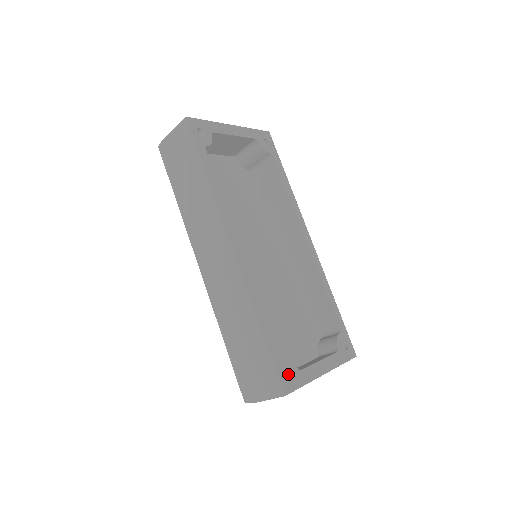
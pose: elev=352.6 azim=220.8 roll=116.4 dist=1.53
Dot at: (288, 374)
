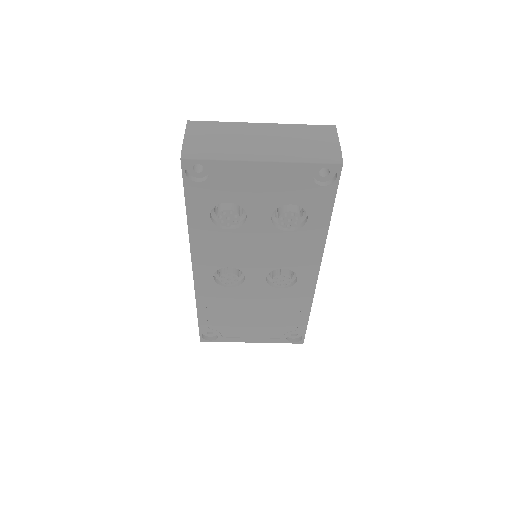
Dot at: occluded
